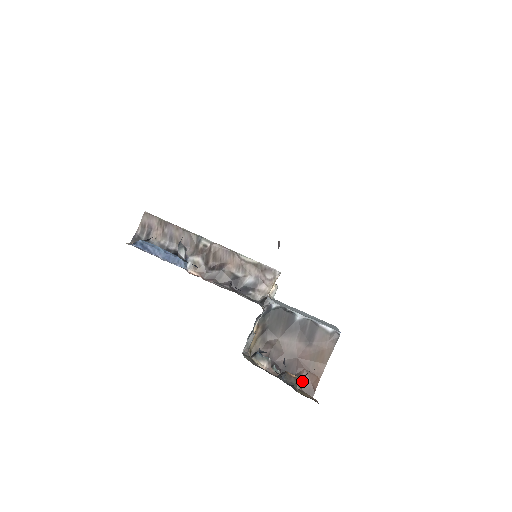
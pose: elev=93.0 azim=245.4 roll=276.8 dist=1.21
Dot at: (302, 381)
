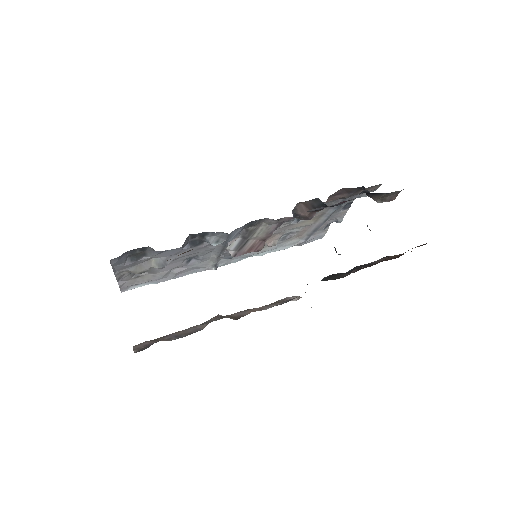
Dot at: occluded
